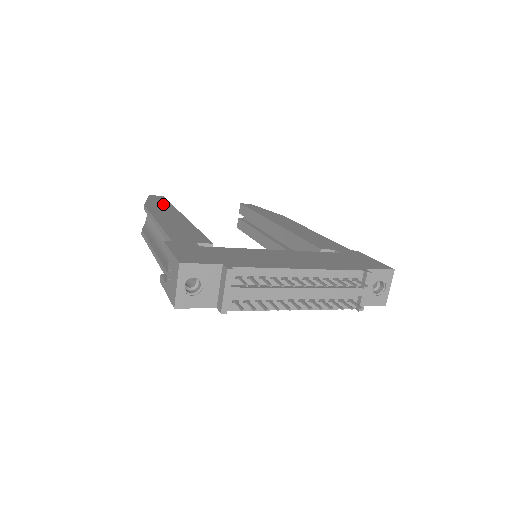
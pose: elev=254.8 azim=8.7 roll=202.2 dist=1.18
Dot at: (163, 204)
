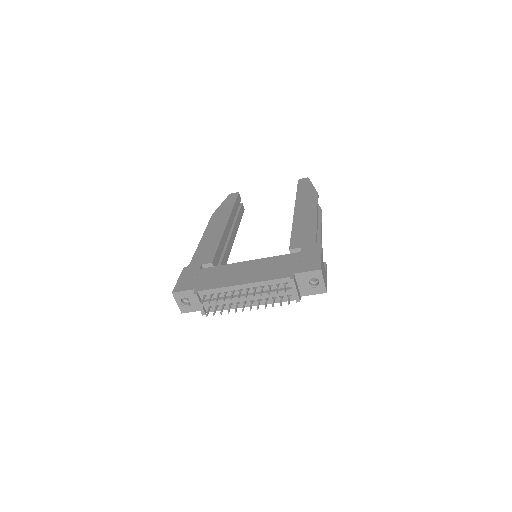
Dot at: (227, 208)
